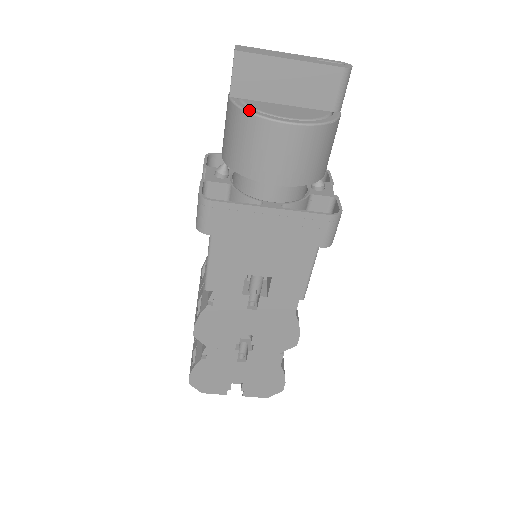
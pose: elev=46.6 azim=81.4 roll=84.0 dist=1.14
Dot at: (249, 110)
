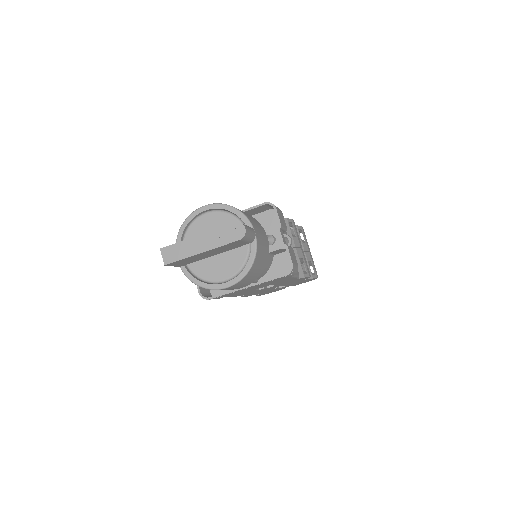
Dot at: (198, 284)
